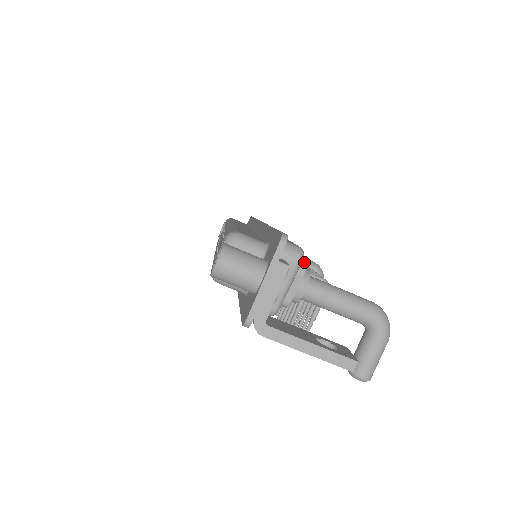
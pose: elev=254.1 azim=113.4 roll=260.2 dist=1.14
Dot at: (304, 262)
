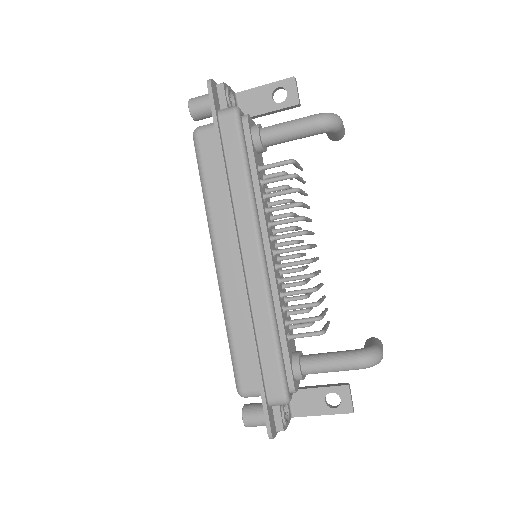
Dot at: (293, 383)
